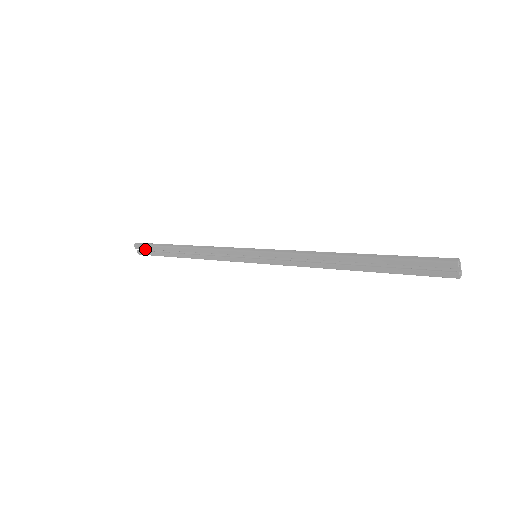
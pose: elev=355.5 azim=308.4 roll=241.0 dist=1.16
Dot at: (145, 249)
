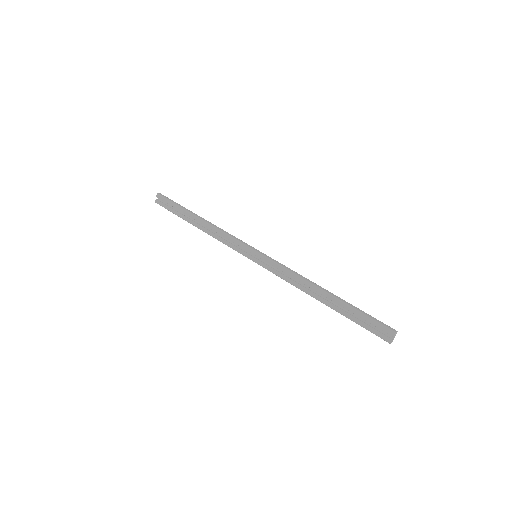
Dot at: occluded
